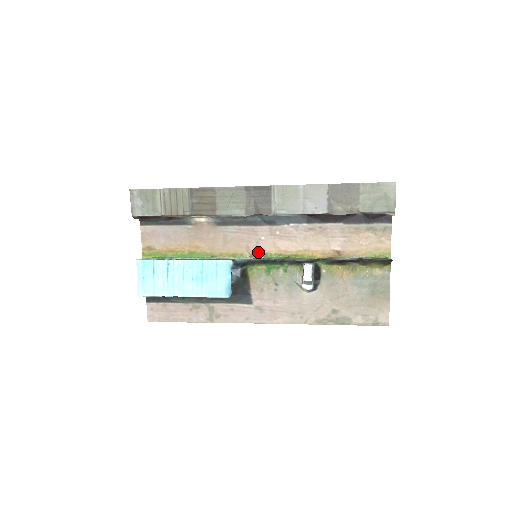
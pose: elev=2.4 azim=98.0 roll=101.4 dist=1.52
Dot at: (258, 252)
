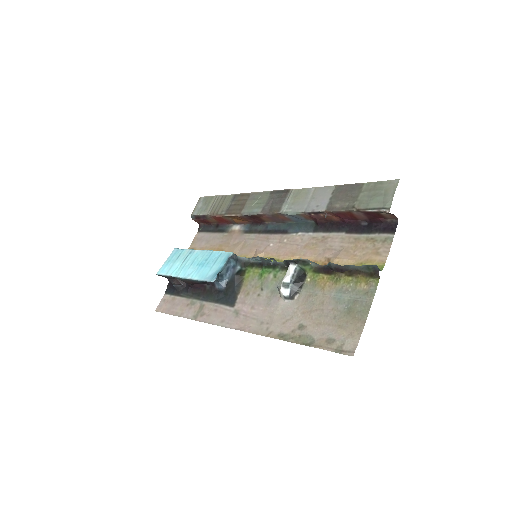
Dot at: (262, 256)
